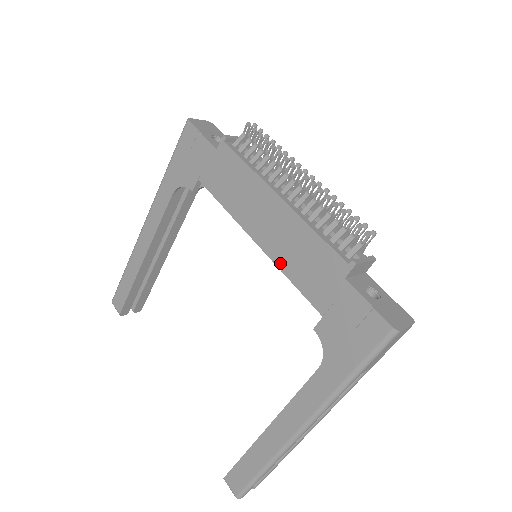
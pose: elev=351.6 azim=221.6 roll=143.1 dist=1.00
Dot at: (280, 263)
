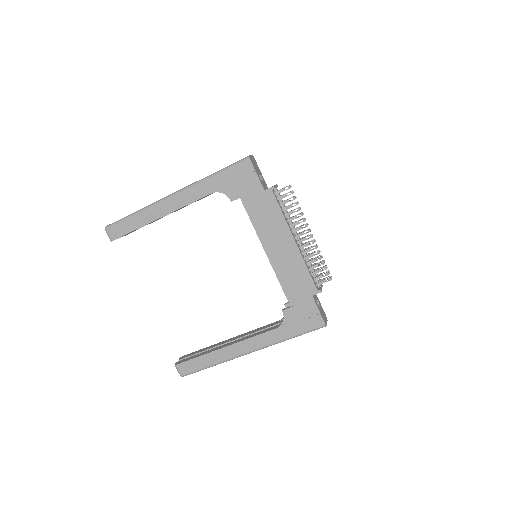
Dot at: (278, 272)
